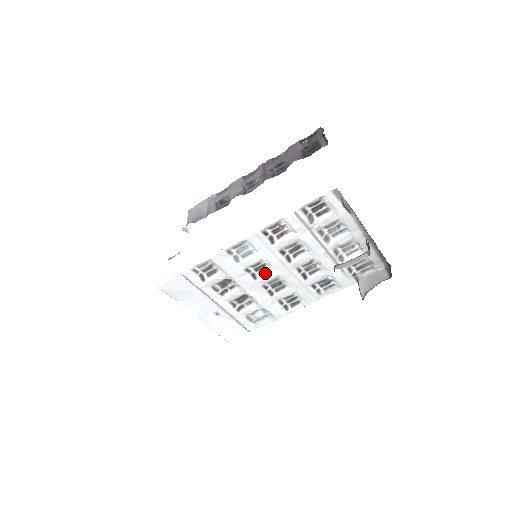
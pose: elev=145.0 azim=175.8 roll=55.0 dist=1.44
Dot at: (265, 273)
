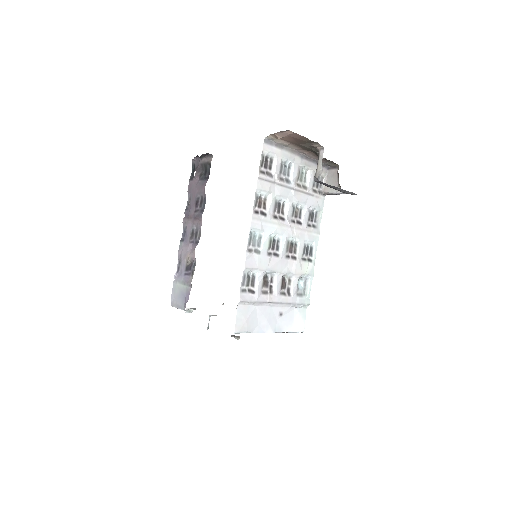
Dot at: (279, 245)
